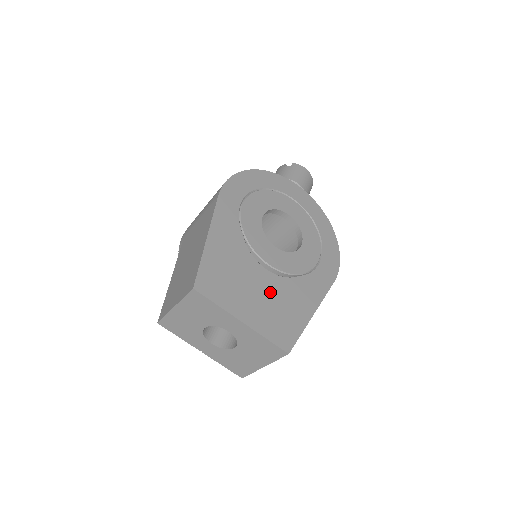
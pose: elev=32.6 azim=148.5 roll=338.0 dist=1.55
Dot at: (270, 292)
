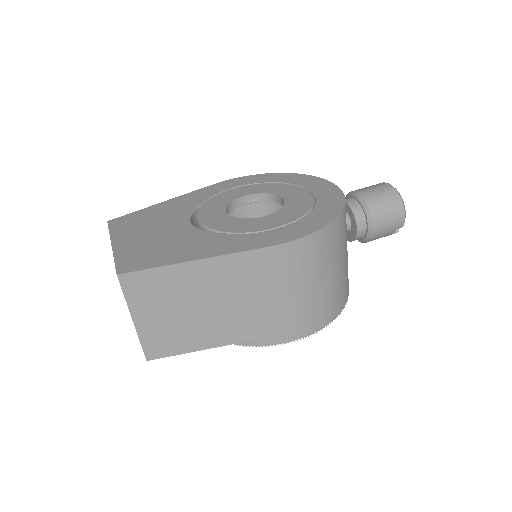
Dot at: (170, 236)
